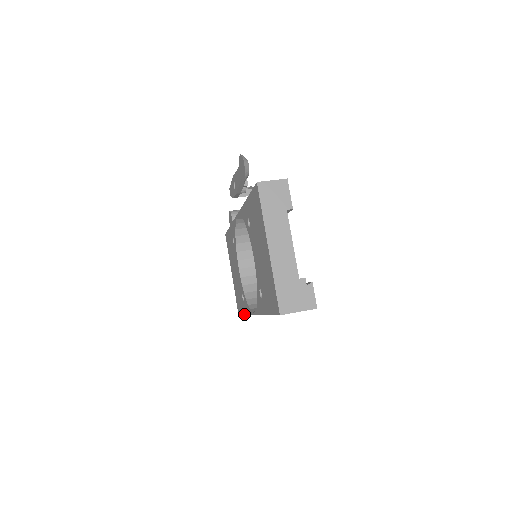
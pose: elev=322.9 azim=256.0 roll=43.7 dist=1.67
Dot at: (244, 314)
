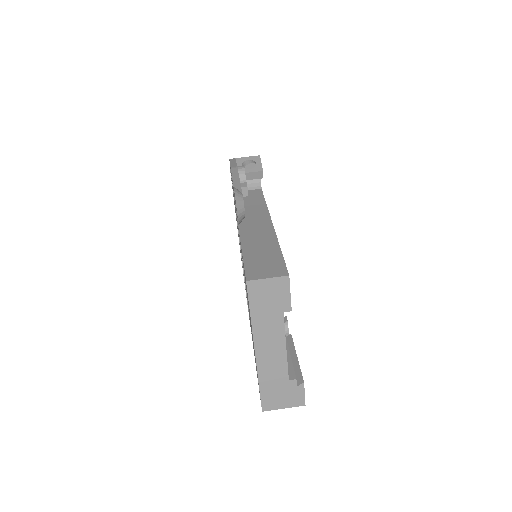
Dot at: occluded
